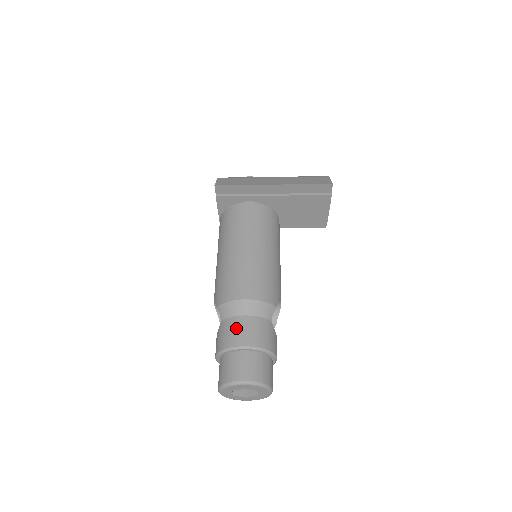
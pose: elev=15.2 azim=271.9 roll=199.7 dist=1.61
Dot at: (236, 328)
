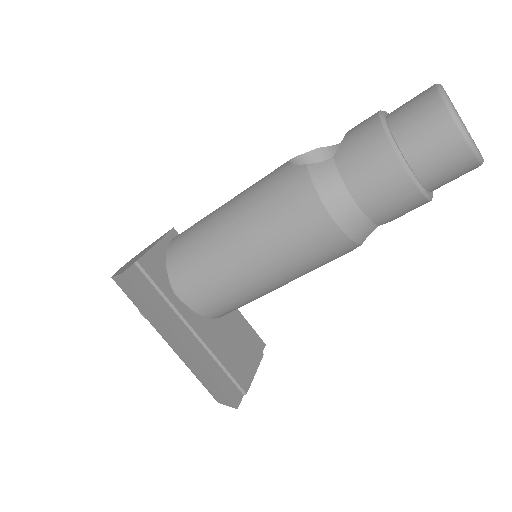
Dot at: occluded
